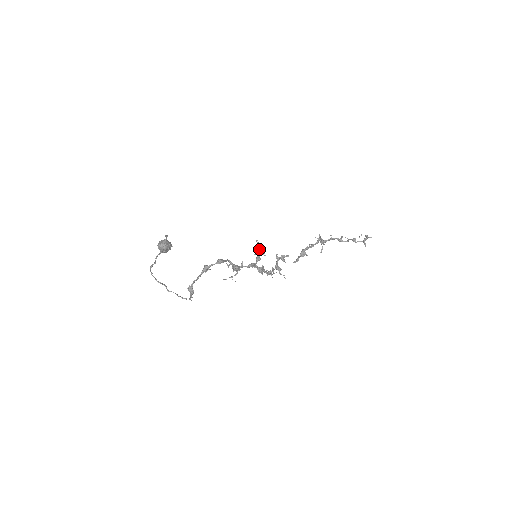
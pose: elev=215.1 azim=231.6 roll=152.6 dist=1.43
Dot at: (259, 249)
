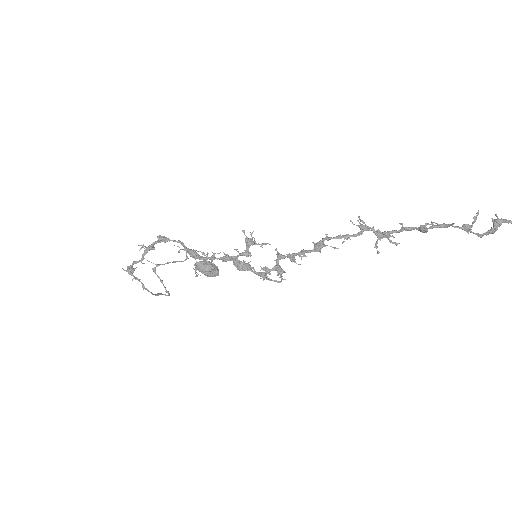
Dot at: (246, 240)
